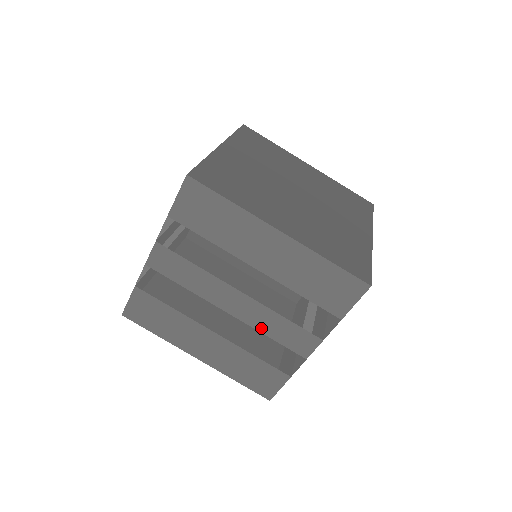
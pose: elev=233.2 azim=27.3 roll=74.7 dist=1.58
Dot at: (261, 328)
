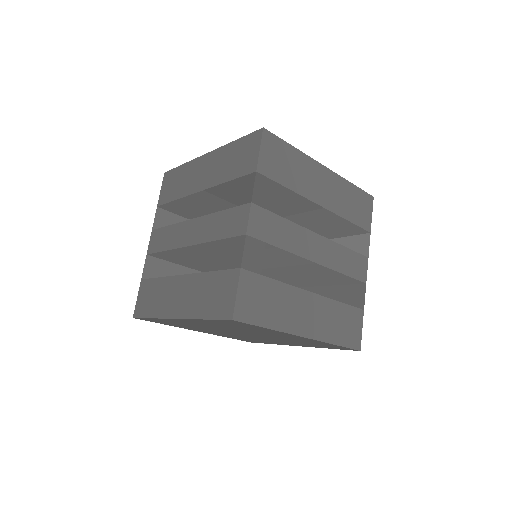
Dot at: (210, 237)
